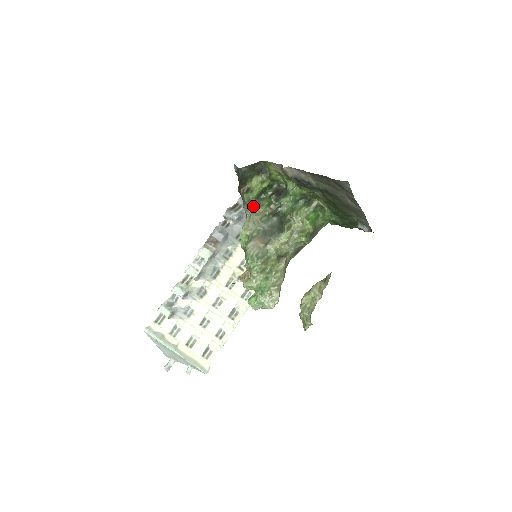
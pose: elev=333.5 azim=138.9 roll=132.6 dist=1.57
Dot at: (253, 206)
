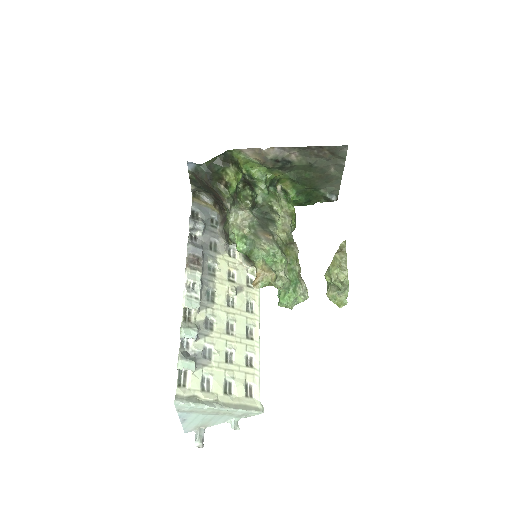
Dot at: (235, 202)
